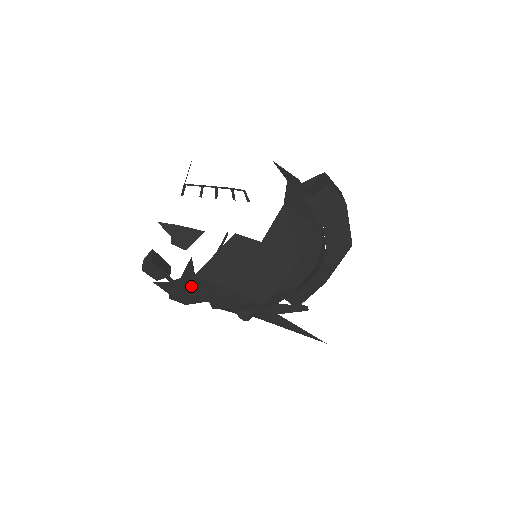
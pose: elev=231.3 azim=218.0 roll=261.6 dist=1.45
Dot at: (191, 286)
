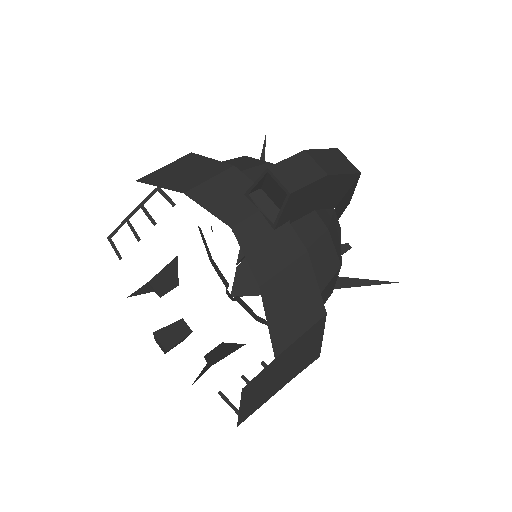
Dot at: occluded
